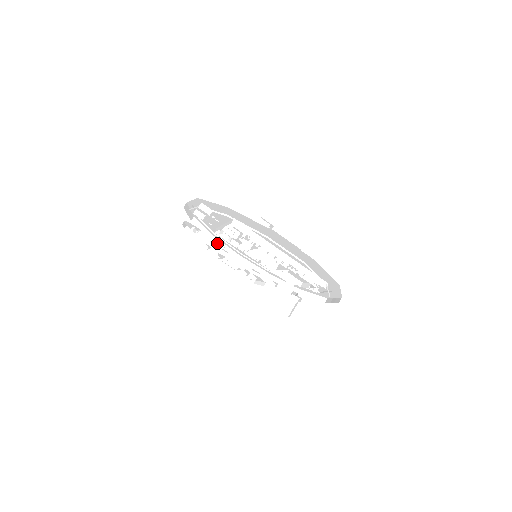
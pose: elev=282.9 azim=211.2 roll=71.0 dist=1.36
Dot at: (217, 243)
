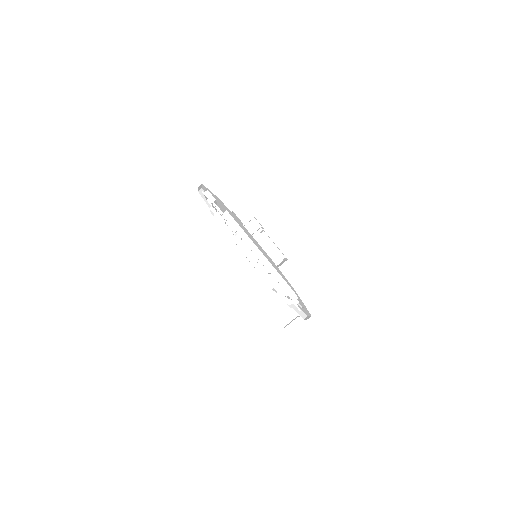
Dot at: (234, 236)
